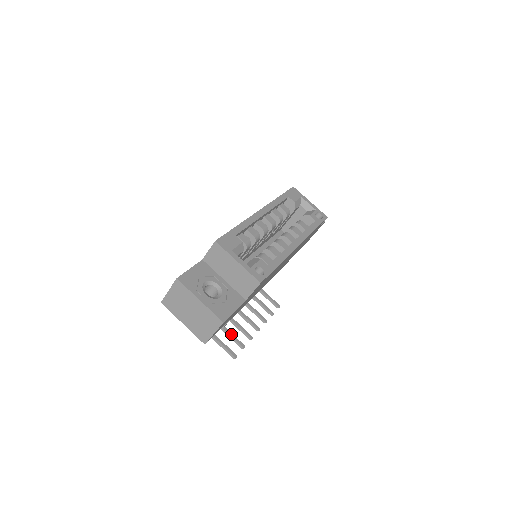
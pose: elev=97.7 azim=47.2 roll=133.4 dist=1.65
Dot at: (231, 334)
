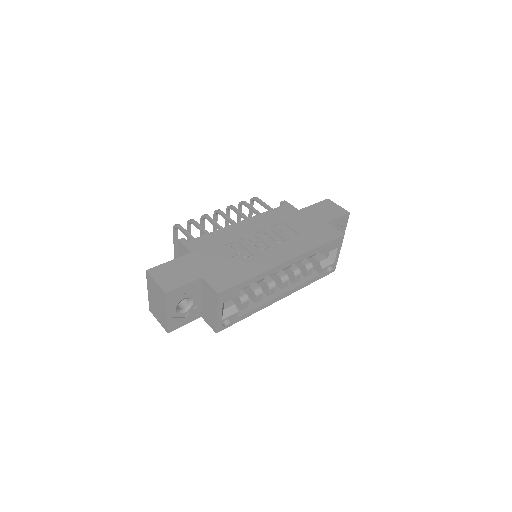
Dot at: occluded
